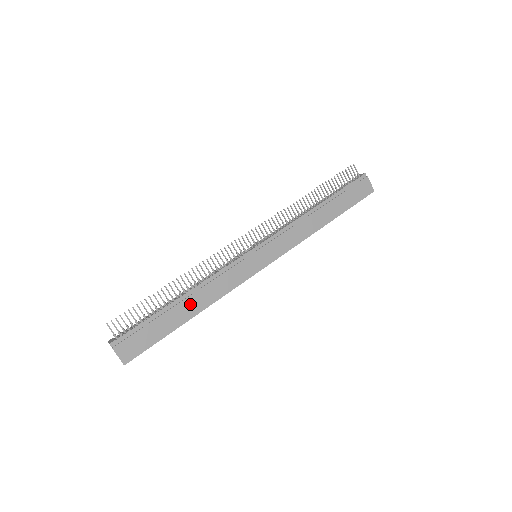
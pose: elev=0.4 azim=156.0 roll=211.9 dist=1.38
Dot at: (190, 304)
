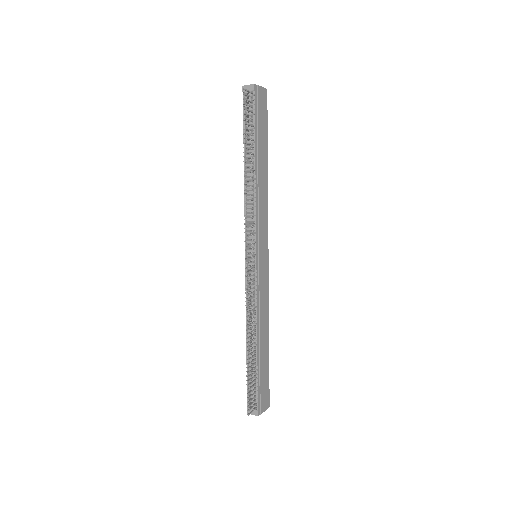
Dot at: (263, 339)
